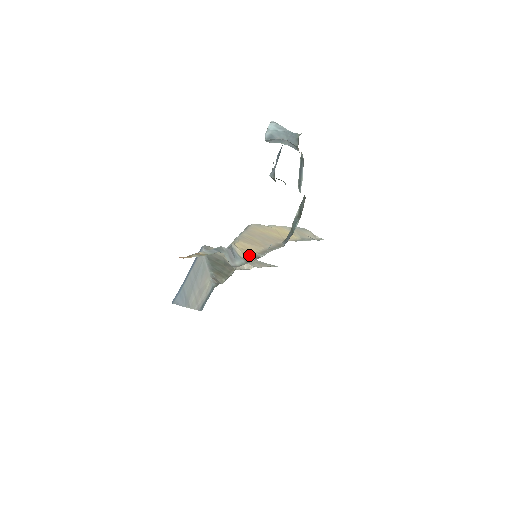
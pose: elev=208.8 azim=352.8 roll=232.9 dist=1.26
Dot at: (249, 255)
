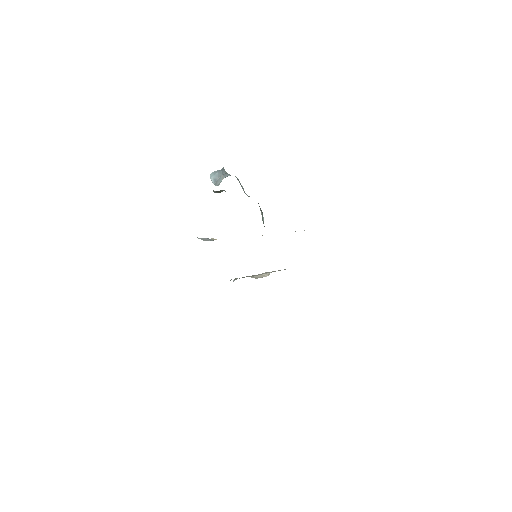
Dot at: occluded
